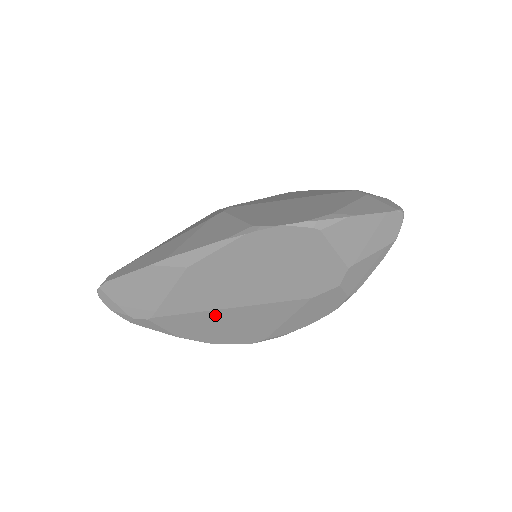
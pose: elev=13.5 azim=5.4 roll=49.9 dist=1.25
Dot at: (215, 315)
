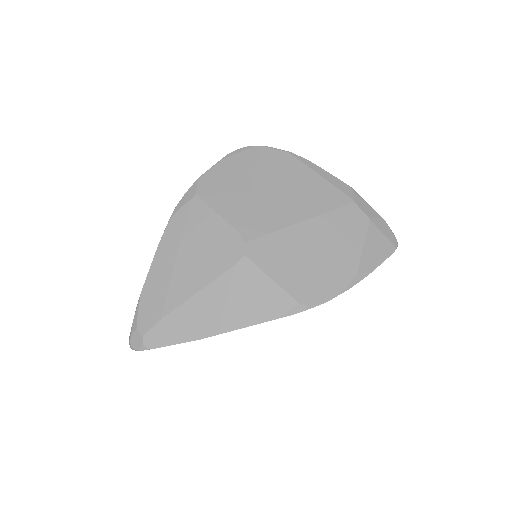
Dot at: occluded
